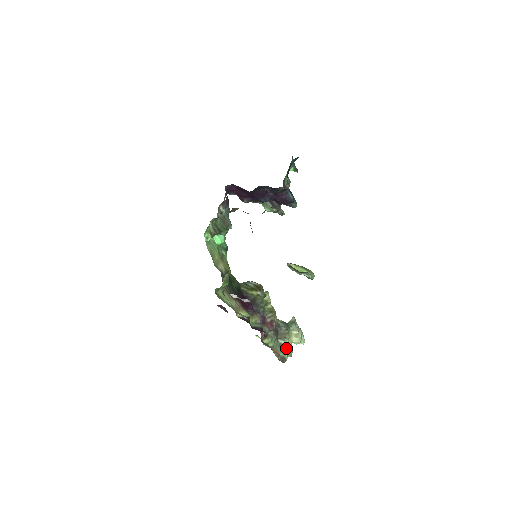
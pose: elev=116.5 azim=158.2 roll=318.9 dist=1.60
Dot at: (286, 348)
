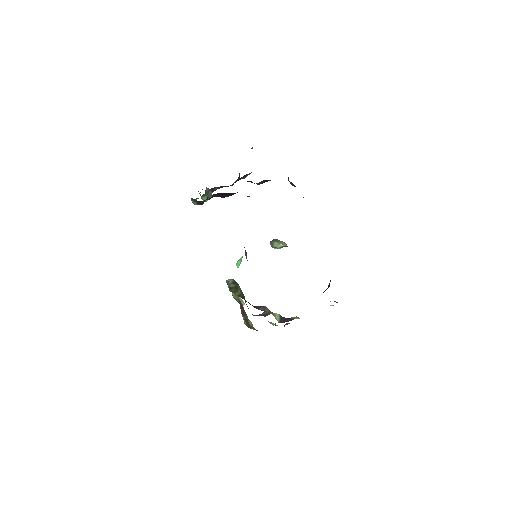
Dot at: occluded
